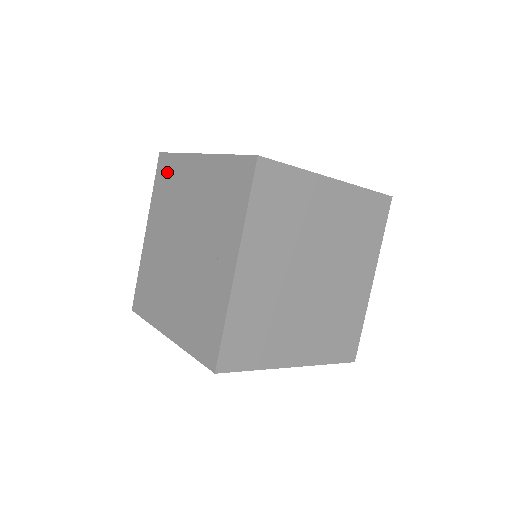
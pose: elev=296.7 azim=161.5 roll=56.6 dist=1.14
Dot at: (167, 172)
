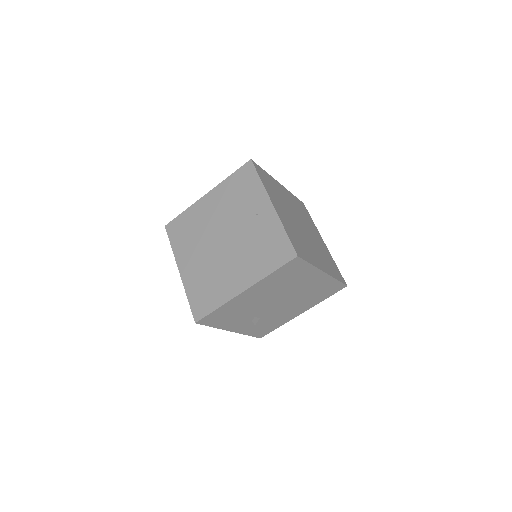
Dot at: (180, 226)
